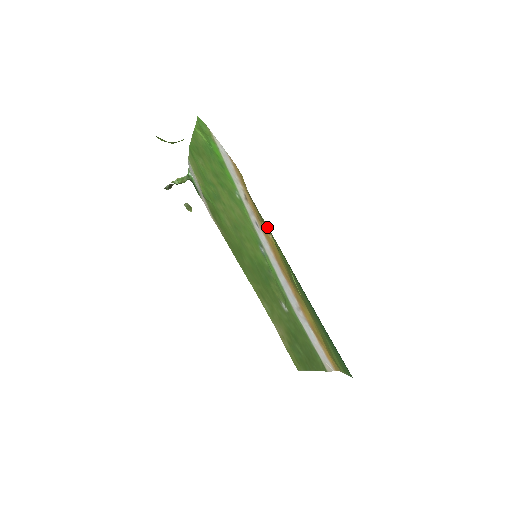
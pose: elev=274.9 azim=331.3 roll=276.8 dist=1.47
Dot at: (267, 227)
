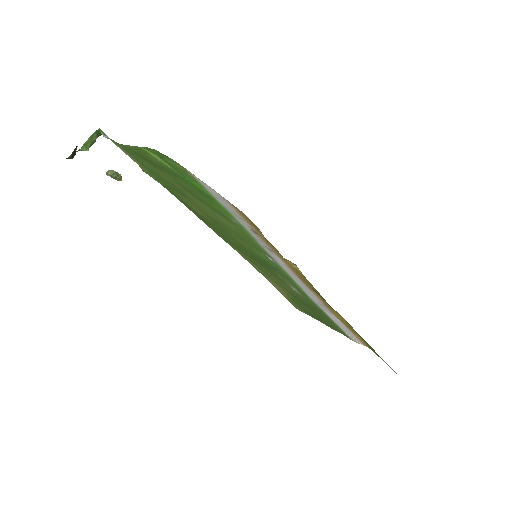
Dot at: occluded
